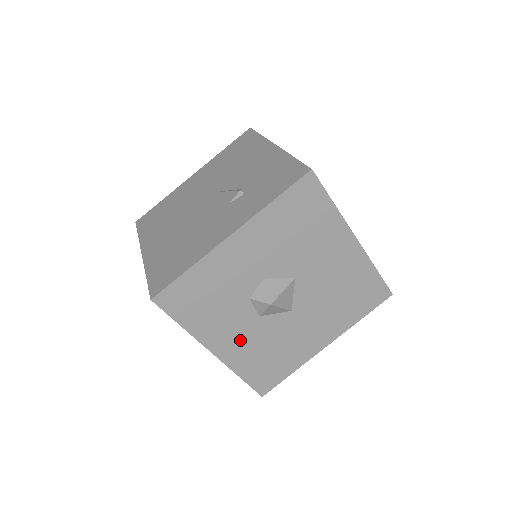
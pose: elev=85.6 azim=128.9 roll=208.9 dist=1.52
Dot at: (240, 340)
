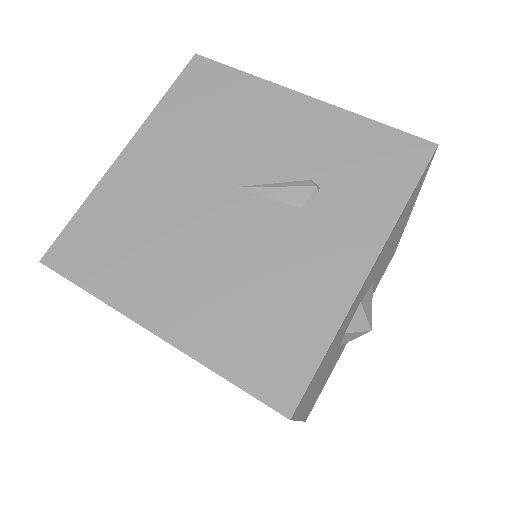
Dot at: (320, 384)
